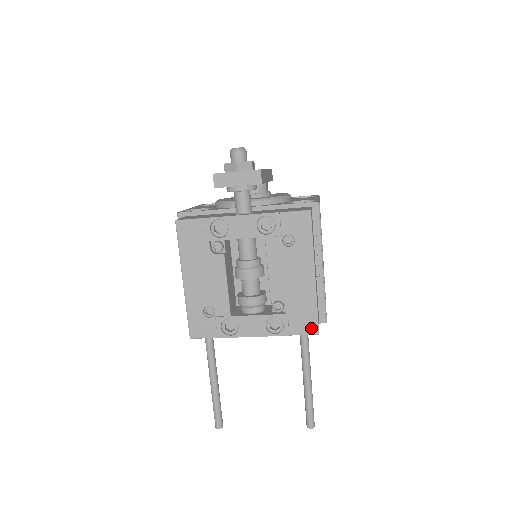
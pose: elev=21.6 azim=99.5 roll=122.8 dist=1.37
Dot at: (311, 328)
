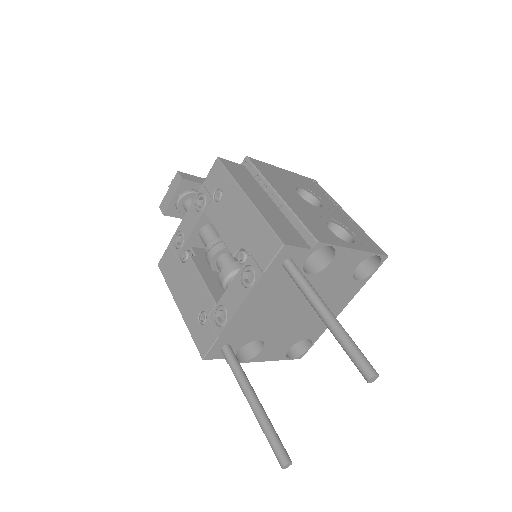
Dot at: (274, 246)
